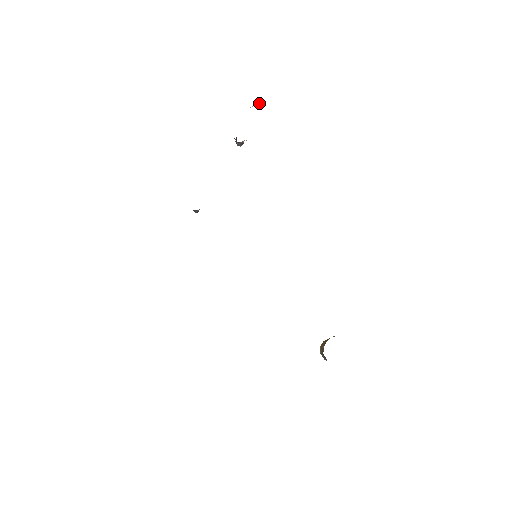
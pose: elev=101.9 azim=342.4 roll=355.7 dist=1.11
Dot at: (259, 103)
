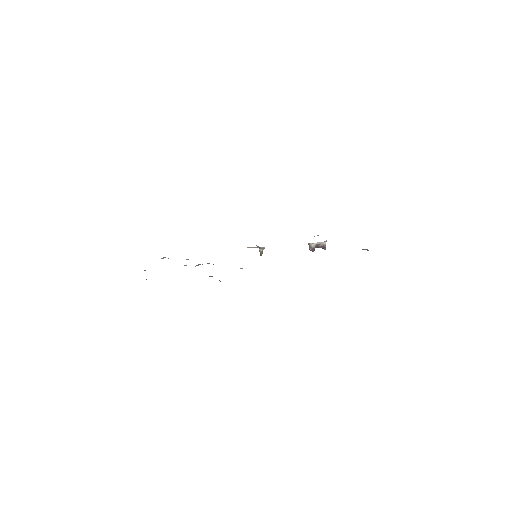
Dot at: occluded
